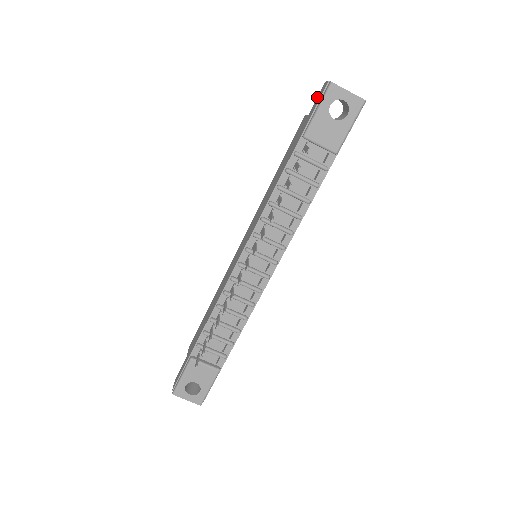
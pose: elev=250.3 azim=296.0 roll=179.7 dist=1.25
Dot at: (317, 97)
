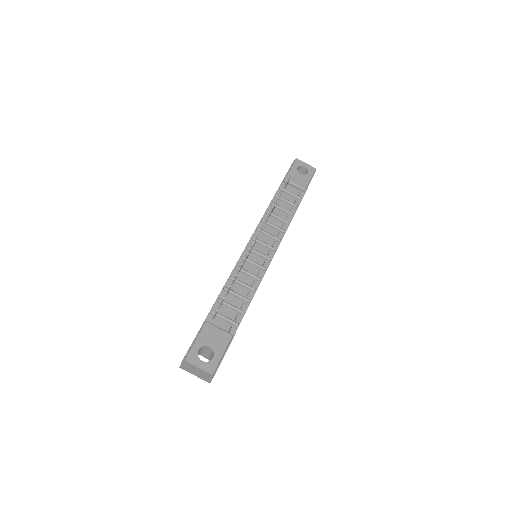
Dot at: occluded
